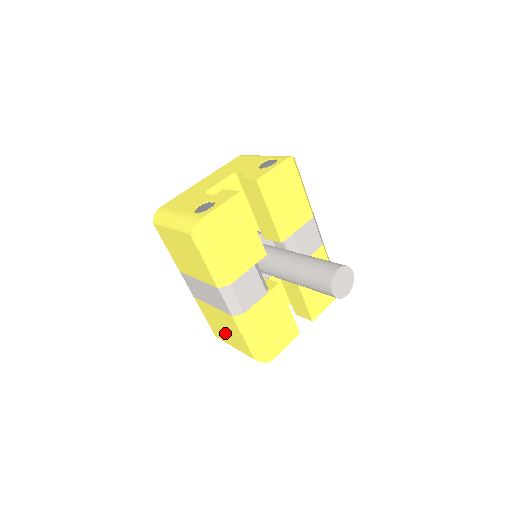
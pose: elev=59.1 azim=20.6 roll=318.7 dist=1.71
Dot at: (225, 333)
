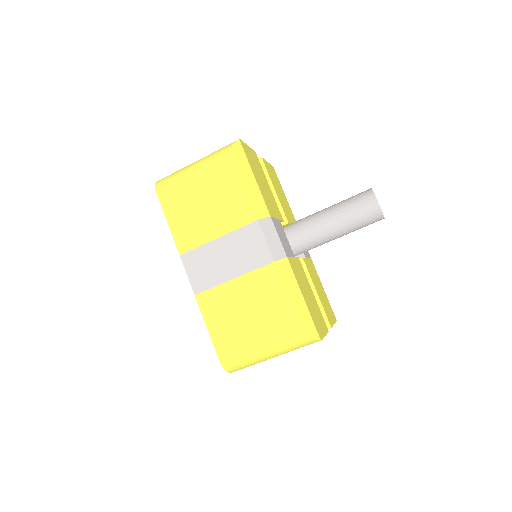
Dot at: (248, 327)
